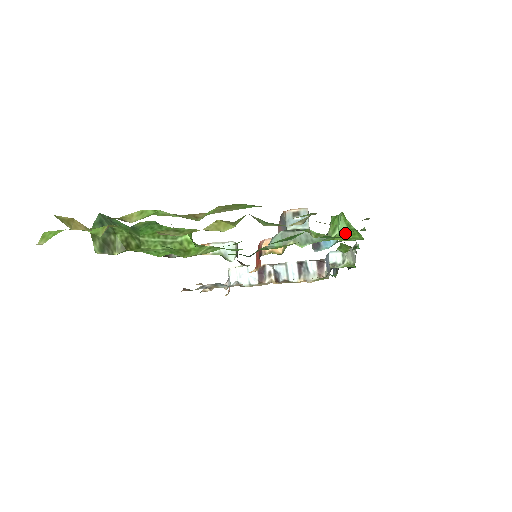
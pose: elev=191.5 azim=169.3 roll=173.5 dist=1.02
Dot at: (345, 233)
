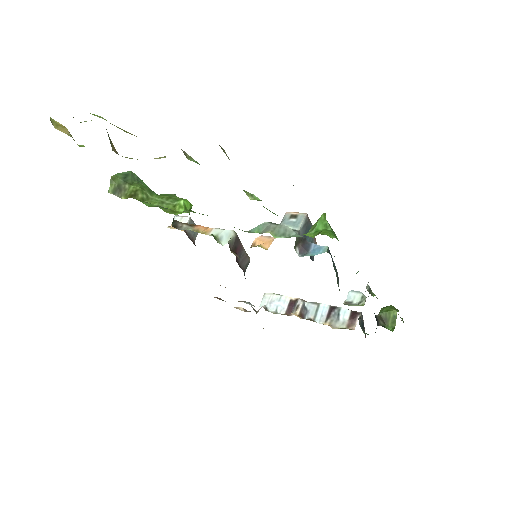
Dot at: (319, 232)
